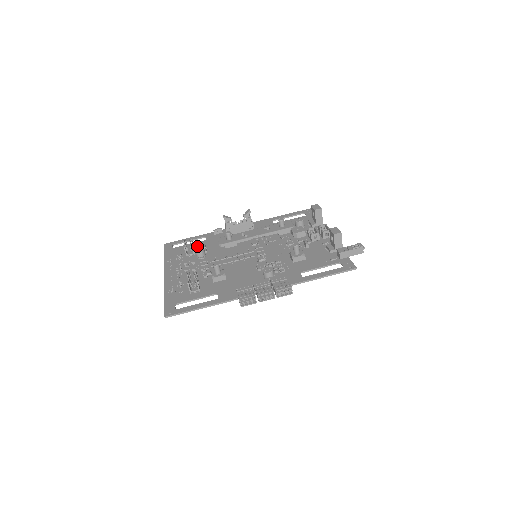
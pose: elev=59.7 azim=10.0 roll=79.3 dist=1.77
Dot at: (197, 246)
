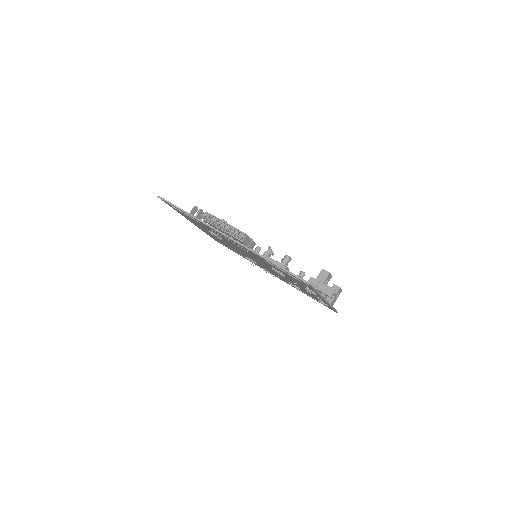
Dot at: occluded
